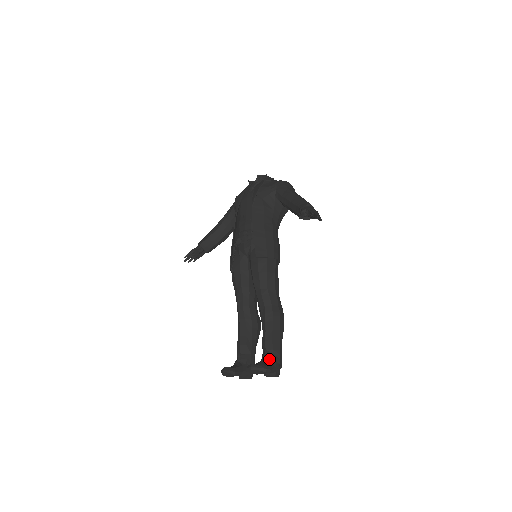
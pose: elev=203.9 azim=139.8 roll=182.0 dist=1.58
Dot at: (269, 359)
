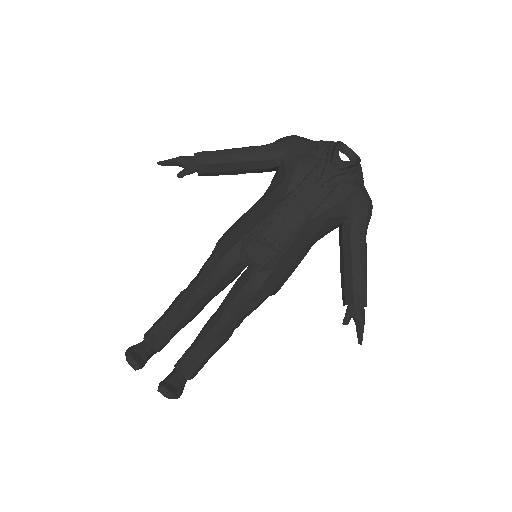
Dot at: (187, 377)
